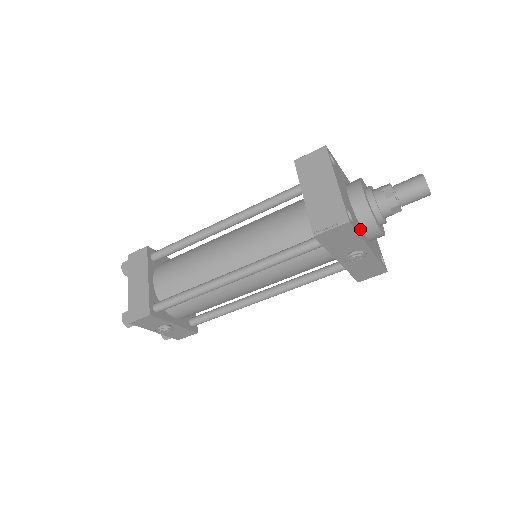
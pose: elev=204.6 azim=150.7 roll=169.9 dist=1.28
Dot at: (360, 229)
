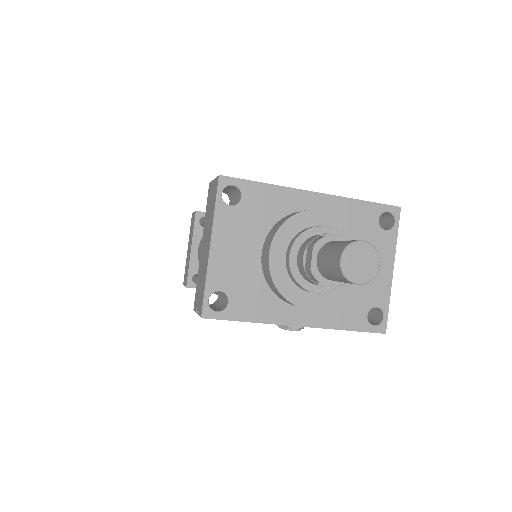
Dot at: (268, 304)
